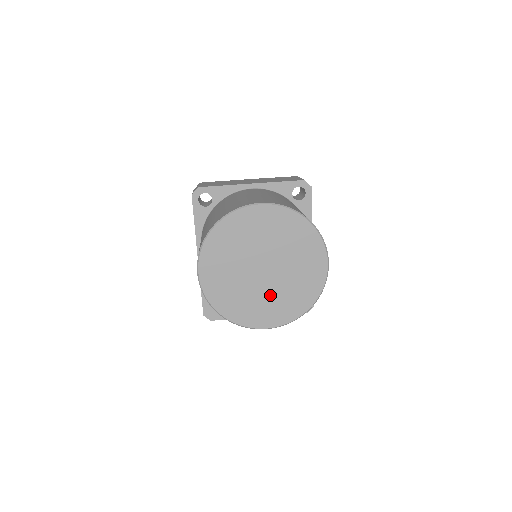
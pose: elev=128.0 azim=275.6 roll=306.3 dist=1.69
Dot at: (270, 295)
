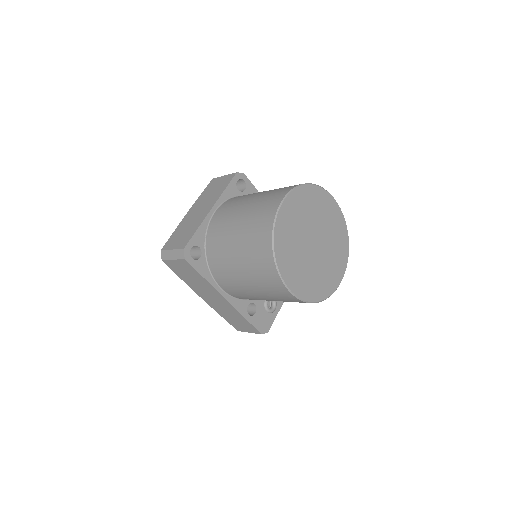
Dot at: (329, 256)
